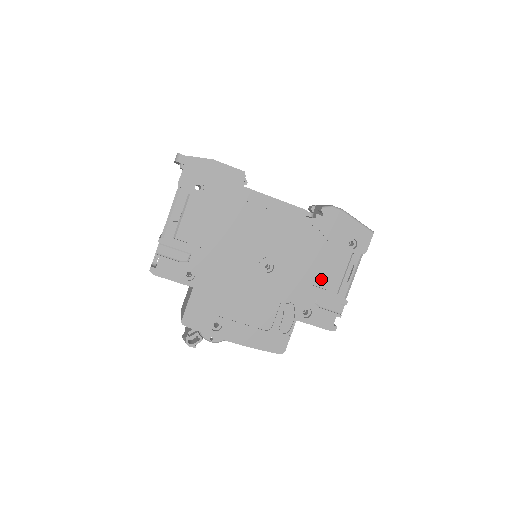
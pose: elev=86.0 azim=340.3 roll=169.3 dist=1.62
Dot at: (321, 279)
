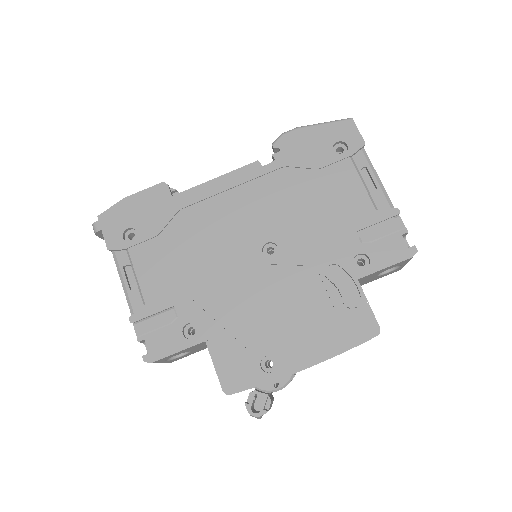
Dot at: (342, 212)
